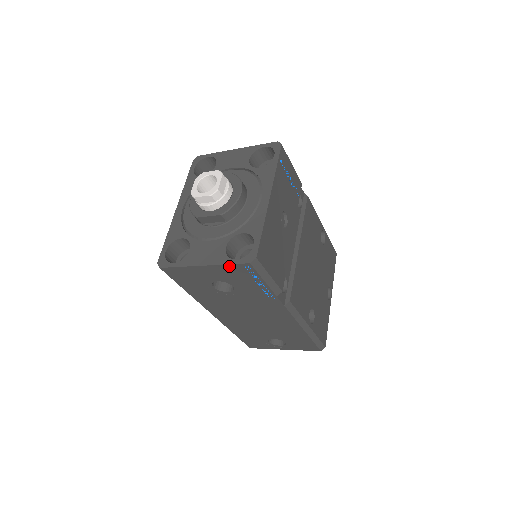
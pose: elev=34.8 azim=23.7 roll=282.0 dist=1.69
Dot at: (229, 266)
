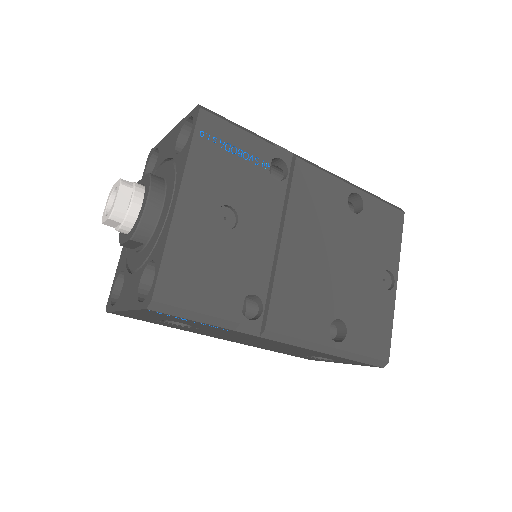
Dot at: (140, 311)
